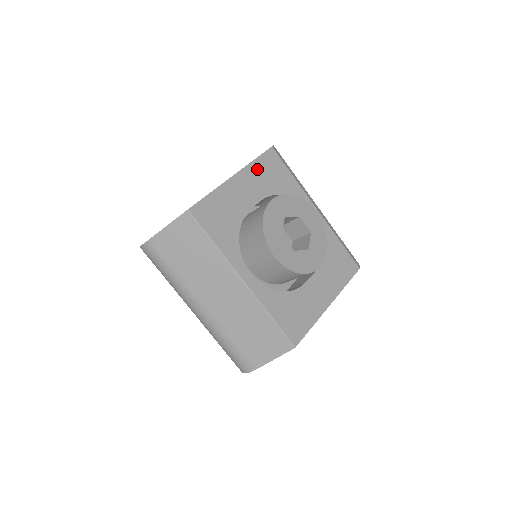
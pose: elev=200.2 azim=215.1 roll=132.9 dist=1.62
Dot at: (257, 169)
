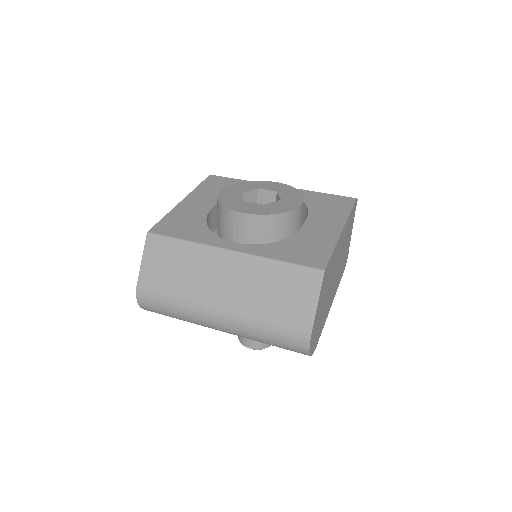
Dot at: (203, 189)
